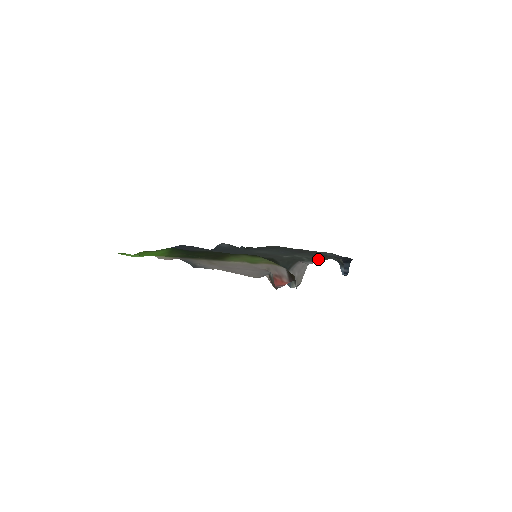
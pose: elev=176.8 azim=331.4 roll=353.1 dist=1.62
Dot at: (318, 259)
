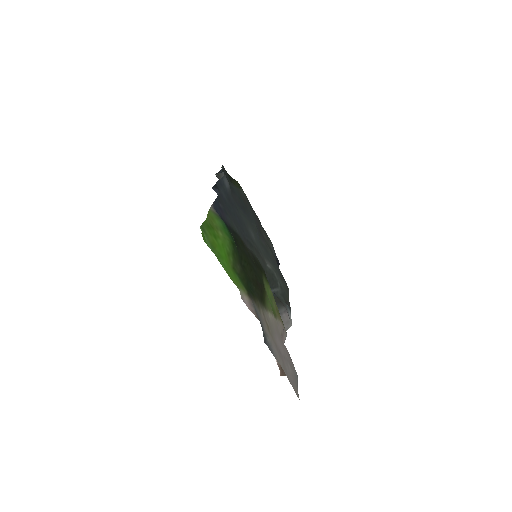
Dot at: (286, 294)
